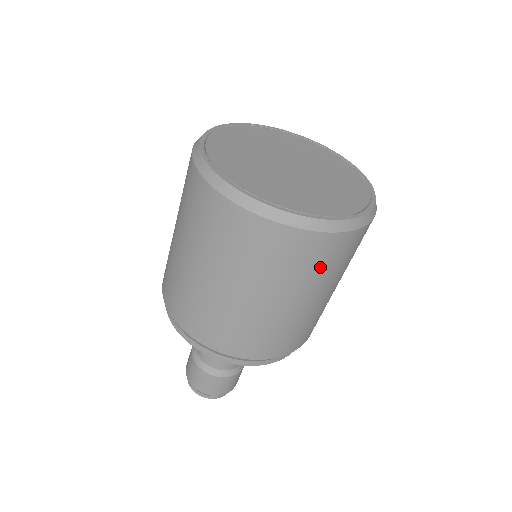
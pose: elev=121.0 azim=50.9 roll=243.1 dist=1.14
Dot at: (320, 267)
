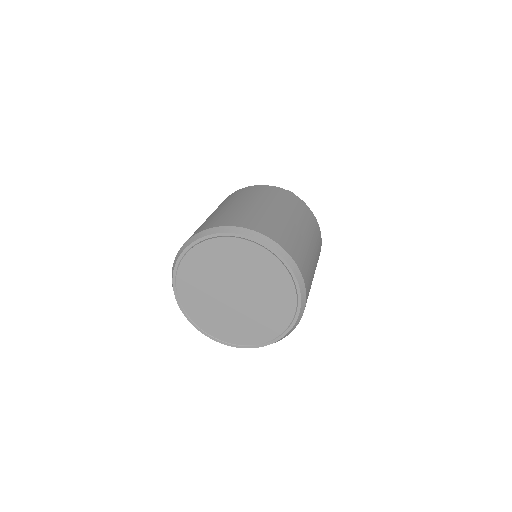
Dot at: occluded
